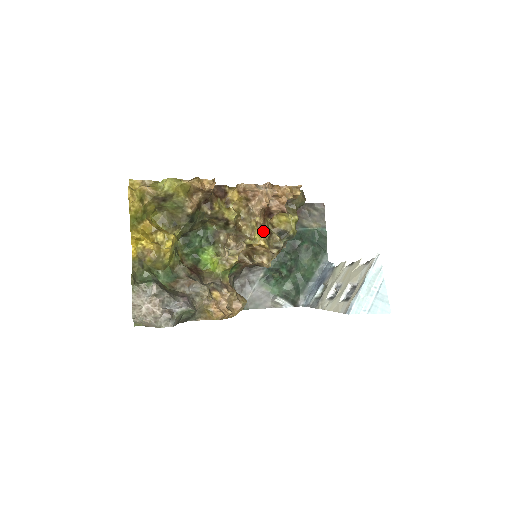
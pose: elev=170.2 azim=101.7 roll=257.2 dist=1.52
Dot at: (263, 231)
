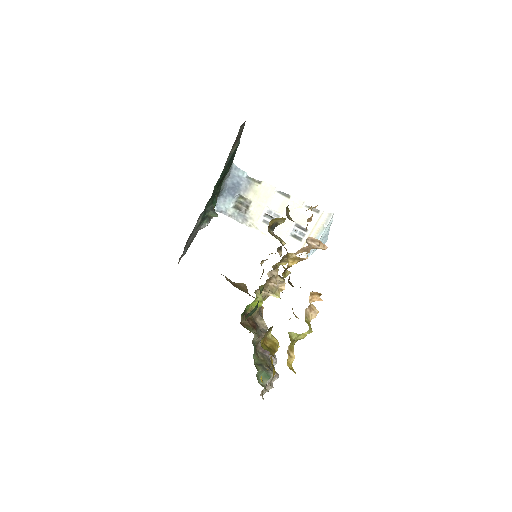
Dot at: occluded
